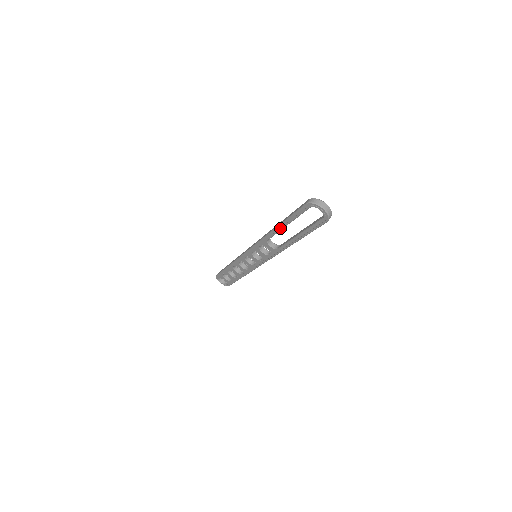
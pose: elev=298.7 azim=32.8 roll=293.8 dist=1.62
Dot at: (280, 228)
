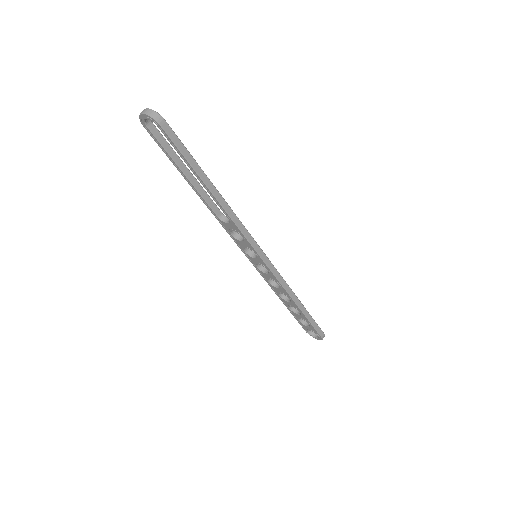
Dot at: (192, 186)
